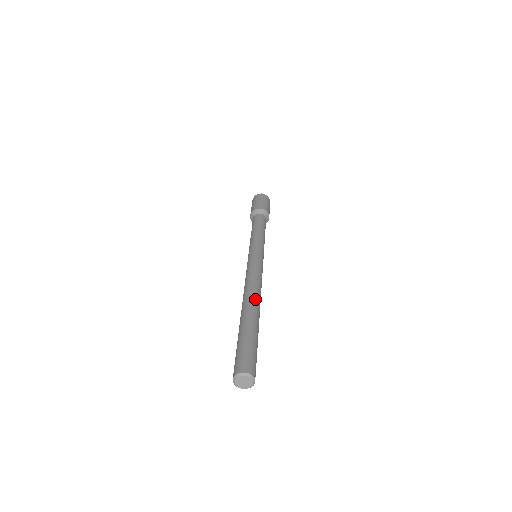
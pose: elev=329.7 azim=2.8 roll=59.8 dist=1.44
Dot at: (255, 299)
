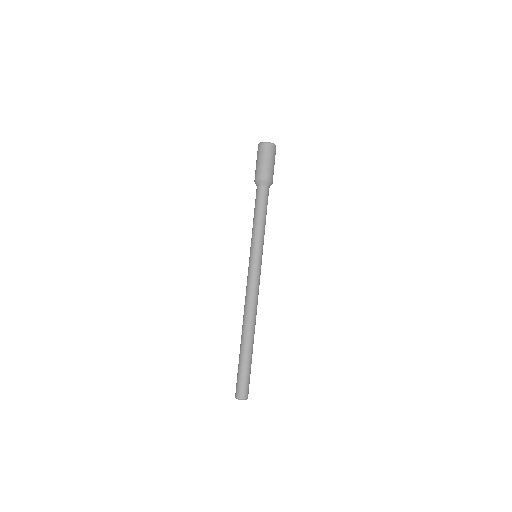
Dot at: (246, 325)
